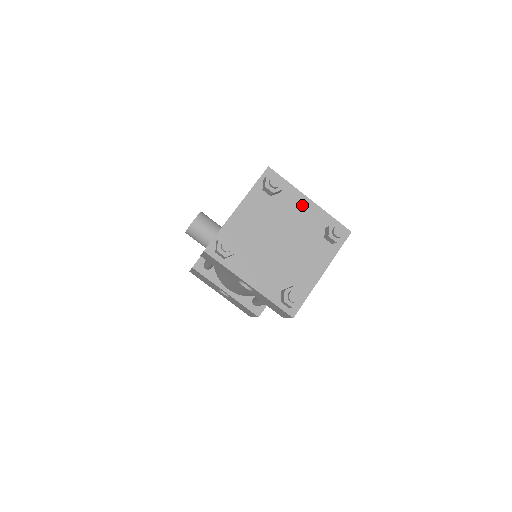
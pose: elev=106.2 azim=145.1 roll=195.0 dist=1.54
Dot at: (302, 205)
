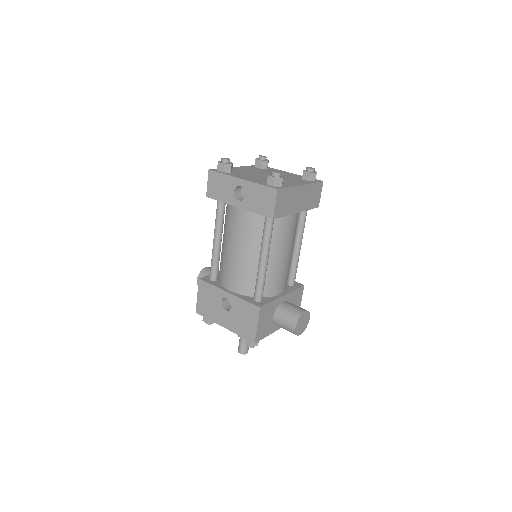
Dot at: (284, 173)
